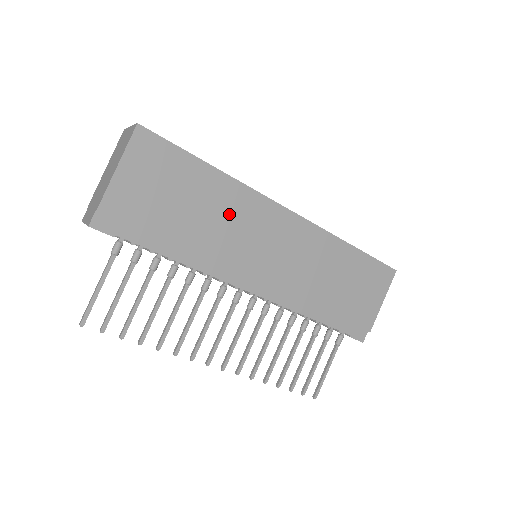
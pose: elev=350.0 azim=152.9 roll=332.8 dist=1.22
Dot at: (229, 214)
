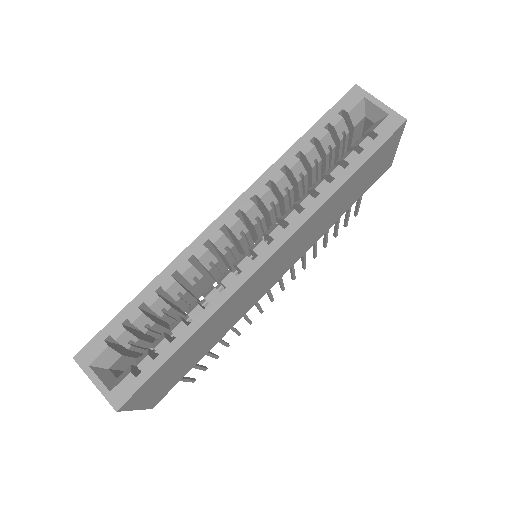
Dot at: (226, 316)
